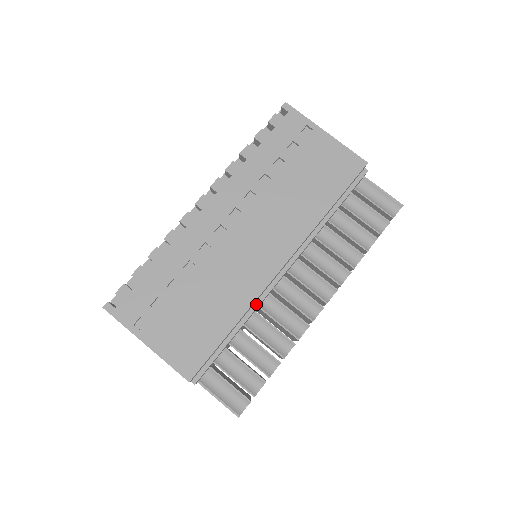
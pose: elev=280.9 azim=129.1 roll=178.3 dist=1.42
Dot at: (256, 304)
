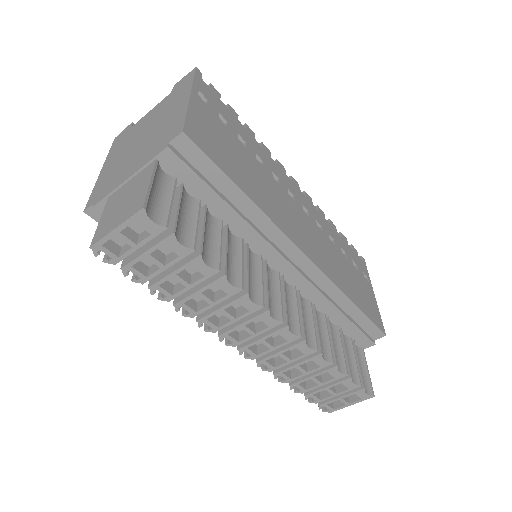
Dot at: (260, 232)
